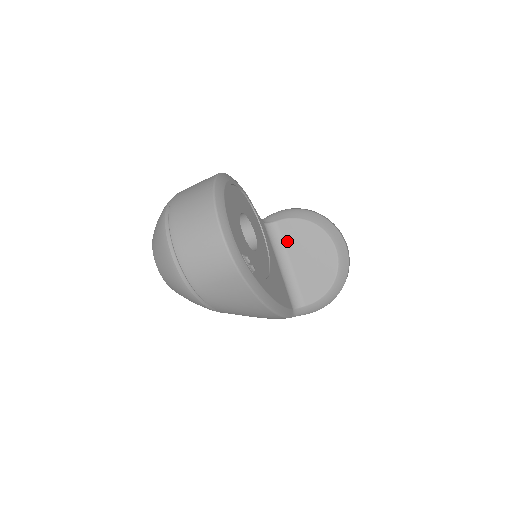
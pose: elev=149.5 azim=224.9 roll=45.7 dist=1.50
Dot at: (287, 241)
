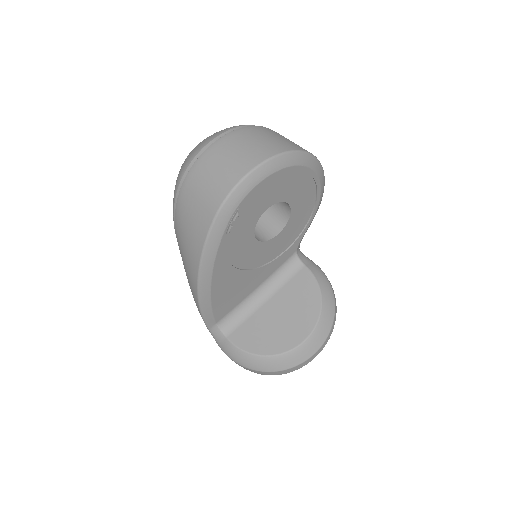
Dot at: (289, 286)
